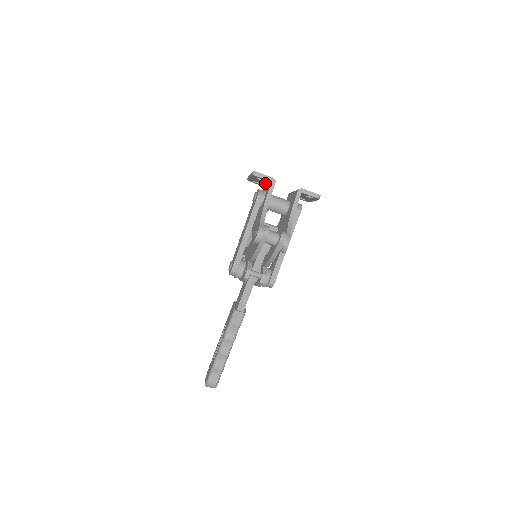
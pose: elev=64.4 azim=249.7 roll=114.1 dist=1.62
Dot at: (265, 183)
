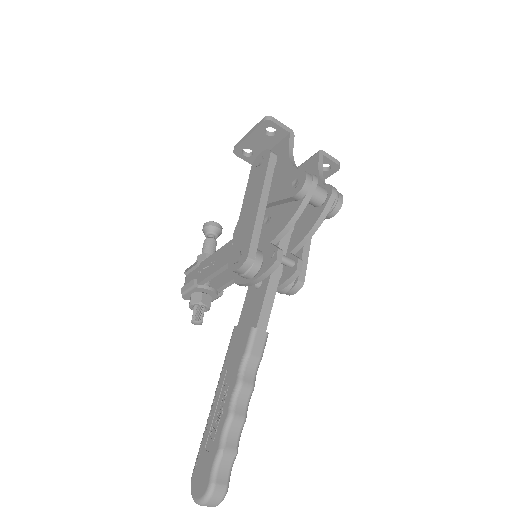
Dot at: (267, 147)
